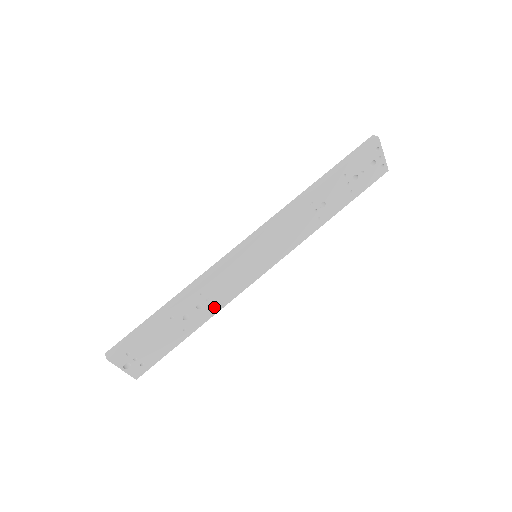
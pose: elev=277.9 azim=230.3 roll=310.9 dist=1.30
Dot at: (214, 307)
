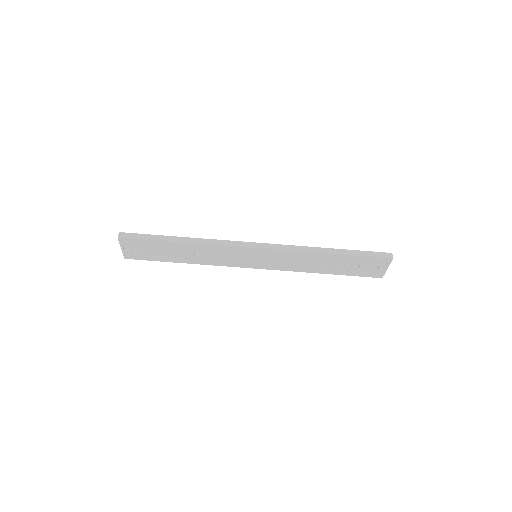
Dot at: (205, 261)
